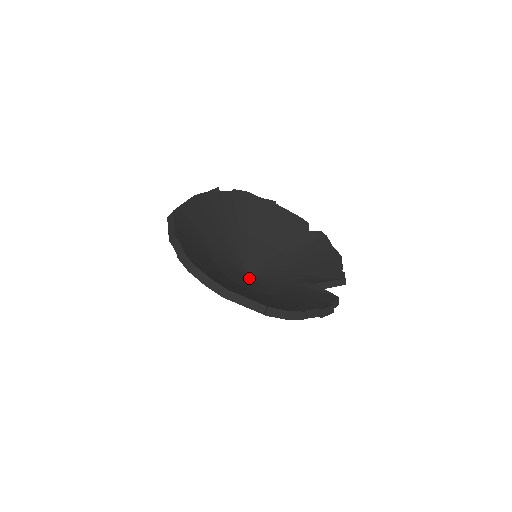
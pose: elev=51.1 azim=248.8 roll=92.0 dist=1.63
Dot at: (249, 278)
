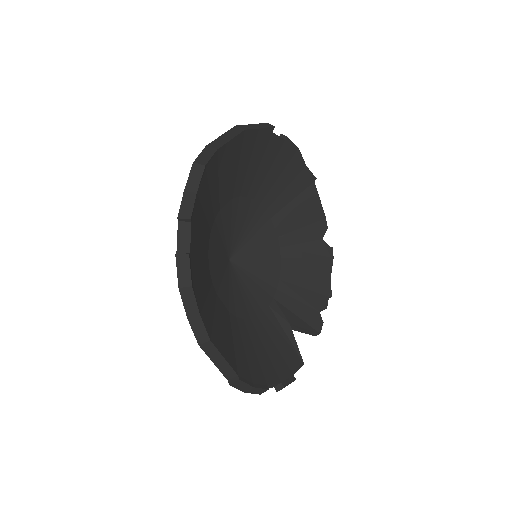
Dot at: (229, 268)
